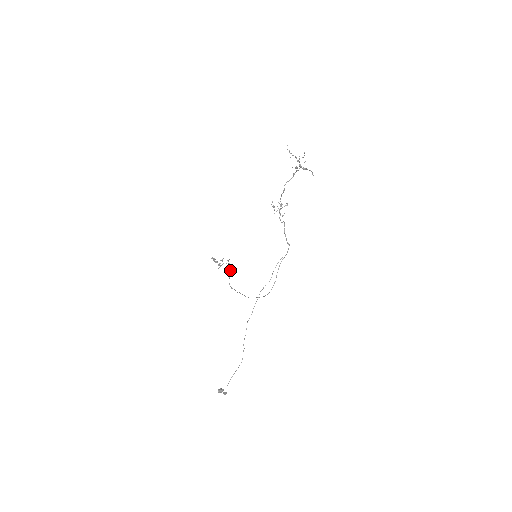
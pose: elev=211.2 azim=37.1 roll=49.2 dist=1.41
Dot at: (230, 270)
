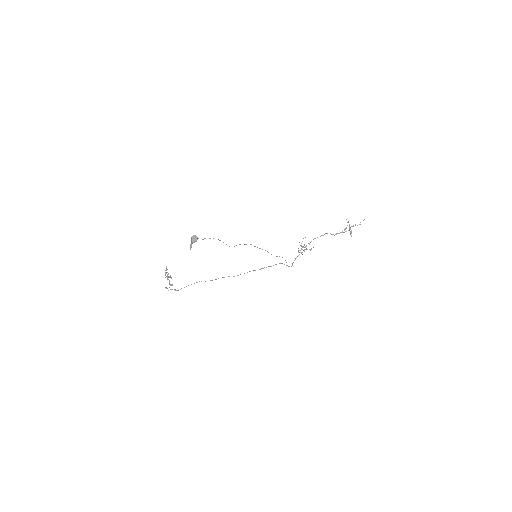
Dot at: occluded
